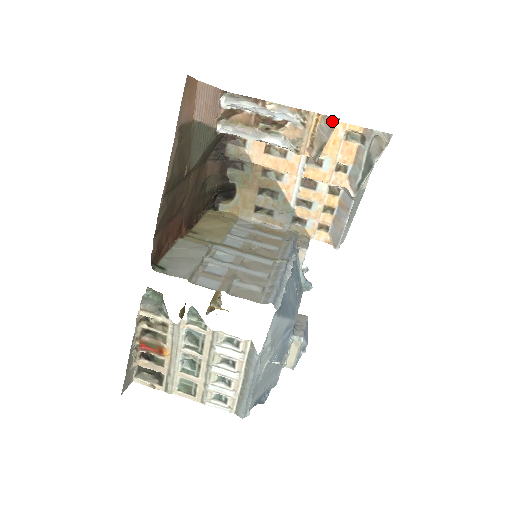
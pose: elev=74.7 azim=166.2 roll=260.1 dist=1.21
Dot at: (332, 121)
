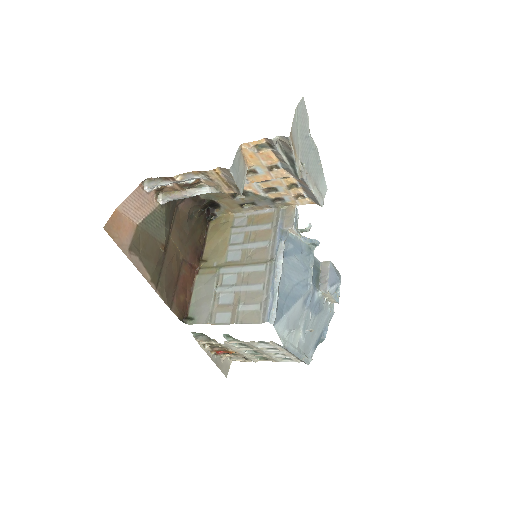
Dot at: (227, 171)
